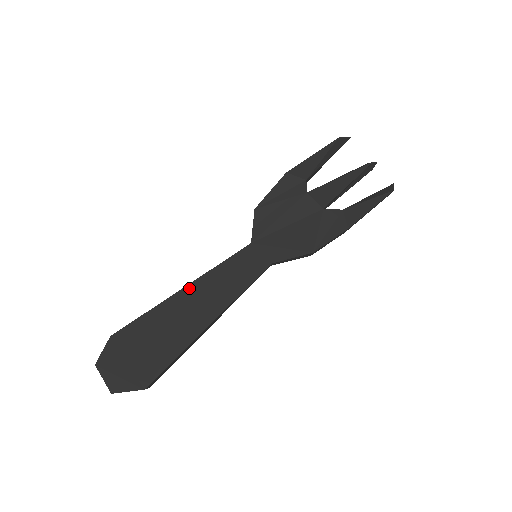
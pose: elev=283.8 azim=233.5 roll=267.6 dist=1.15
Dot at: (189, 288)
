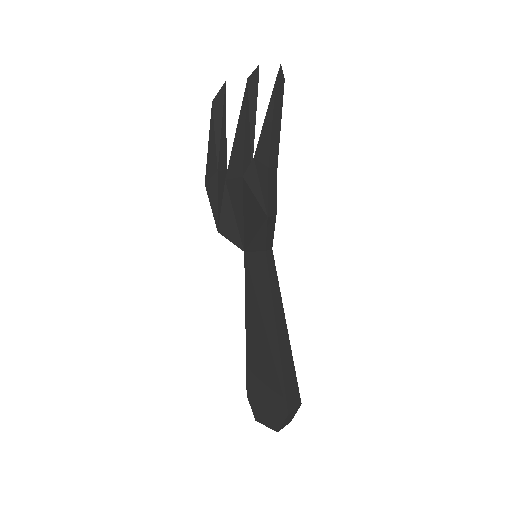
Dot at: (248, 323)
